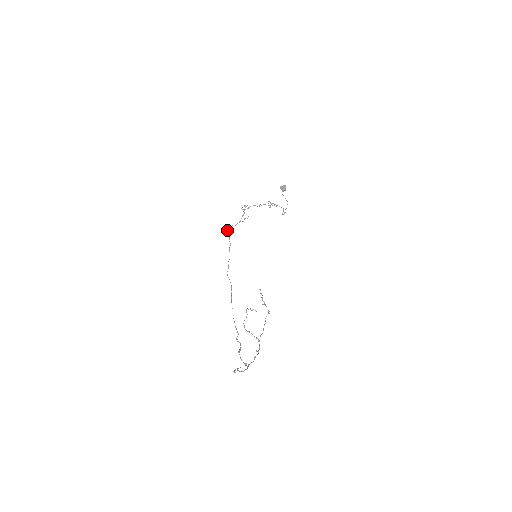
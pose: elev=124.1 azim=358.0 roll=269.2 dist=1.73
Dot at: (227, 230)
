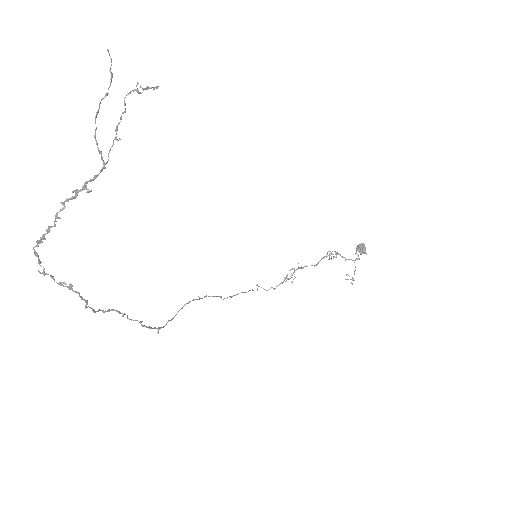
Dot at: (257, 284)
